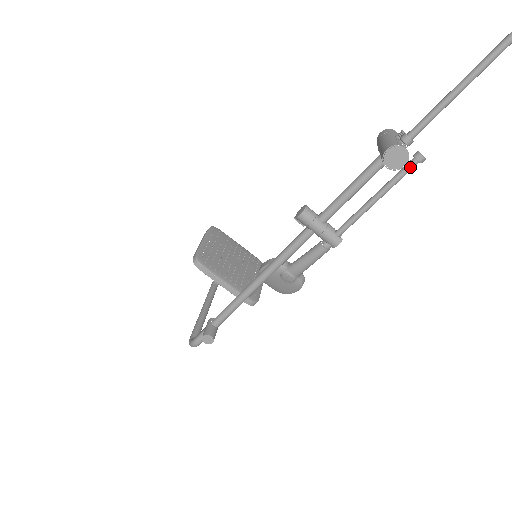
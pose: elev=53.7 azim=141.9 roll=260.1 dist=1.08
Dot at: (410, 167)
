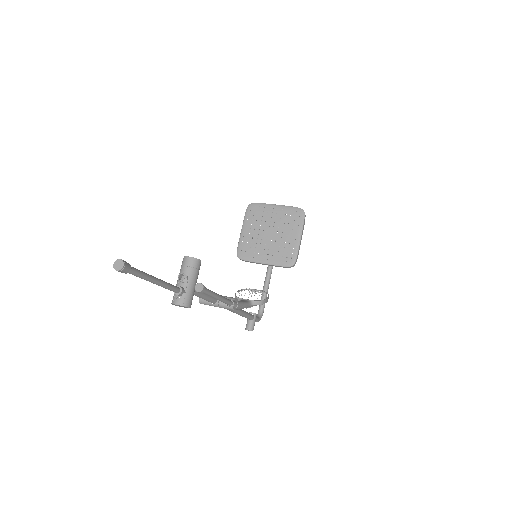
Dot at: occluded
